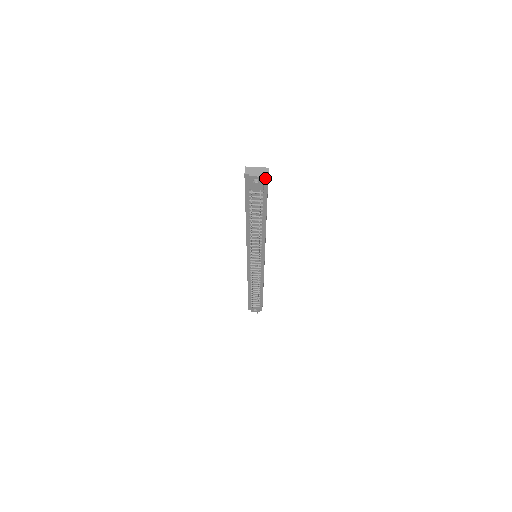
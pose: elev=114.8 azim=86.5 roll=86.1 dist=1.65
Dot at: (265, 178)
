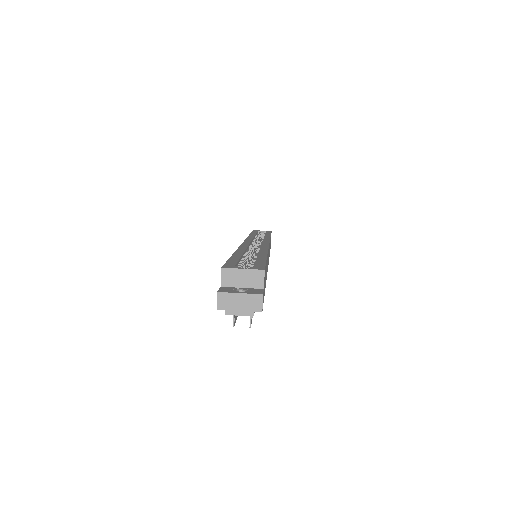
Dot at: (257, 309)
